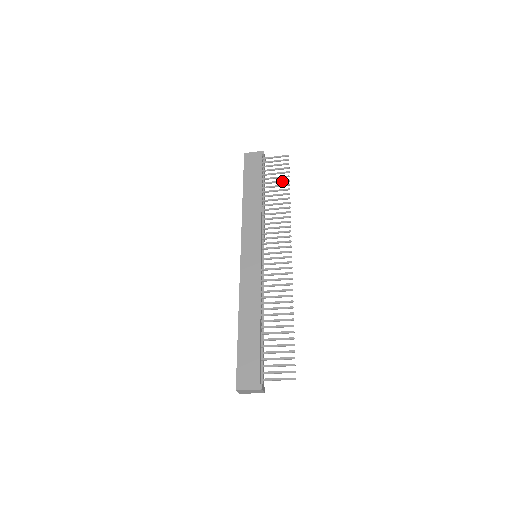
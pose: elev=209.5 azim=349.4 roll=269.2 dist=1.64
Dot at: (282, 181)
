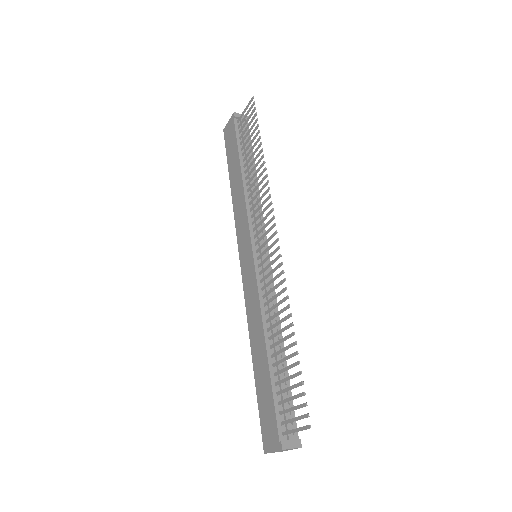
Dot at: (254, 138)
